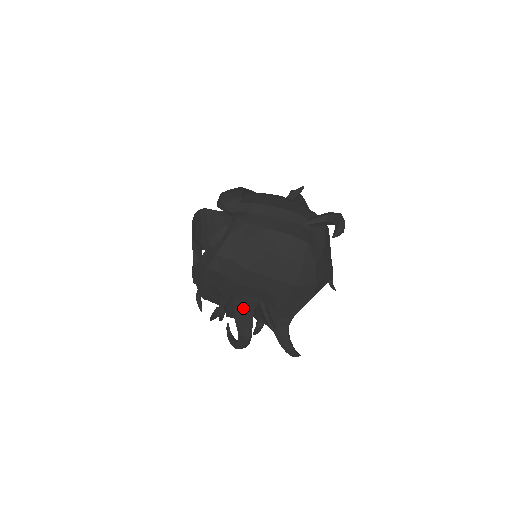
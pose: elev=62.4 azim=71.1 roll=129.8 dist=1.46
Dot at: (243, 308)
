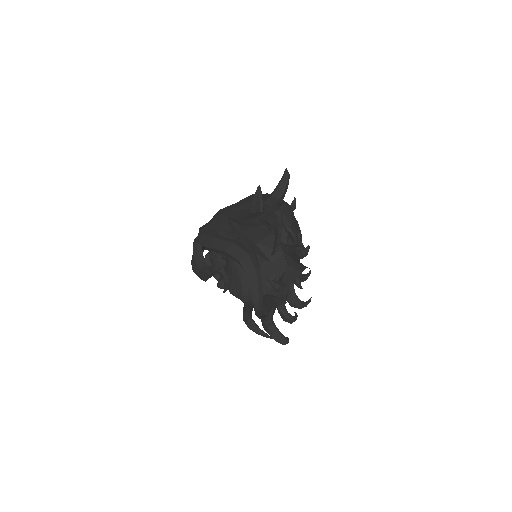
Dot at: (243, 217)
